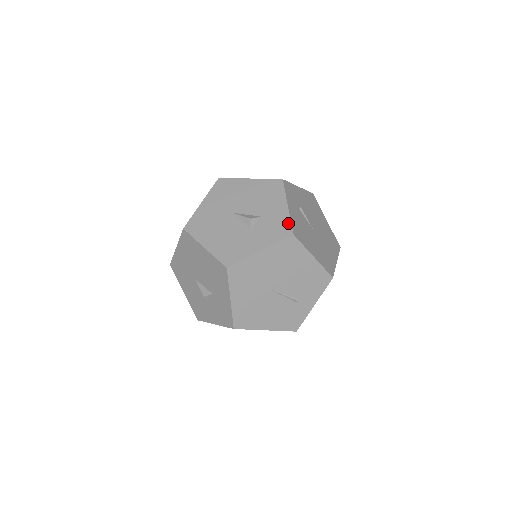
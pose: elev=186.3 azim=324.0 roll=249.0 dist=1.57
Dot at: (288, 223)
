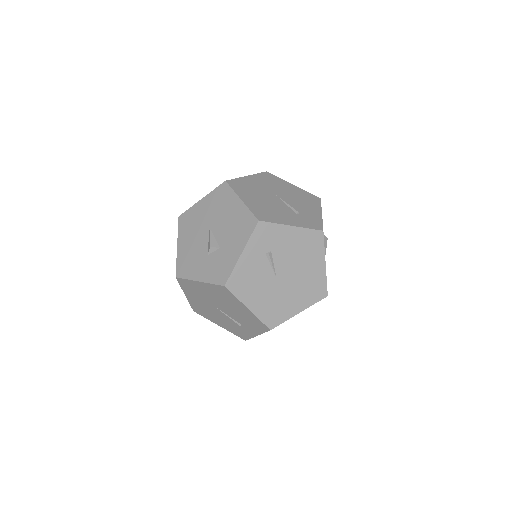
Dot at: (229, 272)
